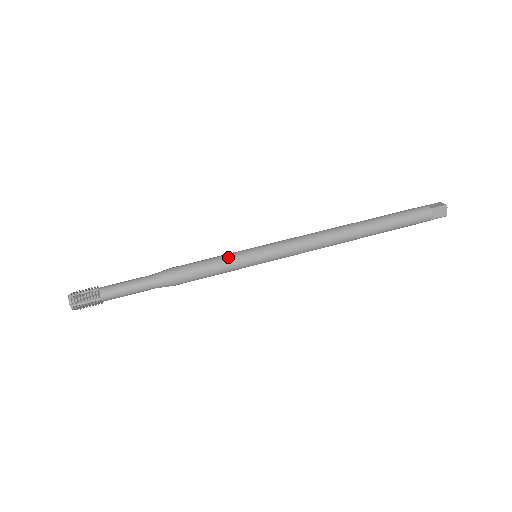
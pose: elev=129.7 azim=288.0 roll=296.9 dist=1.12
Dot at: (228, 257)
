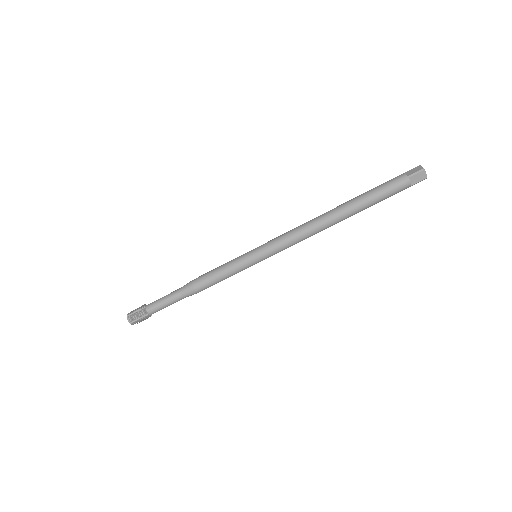
Dot at: (232, 263)
